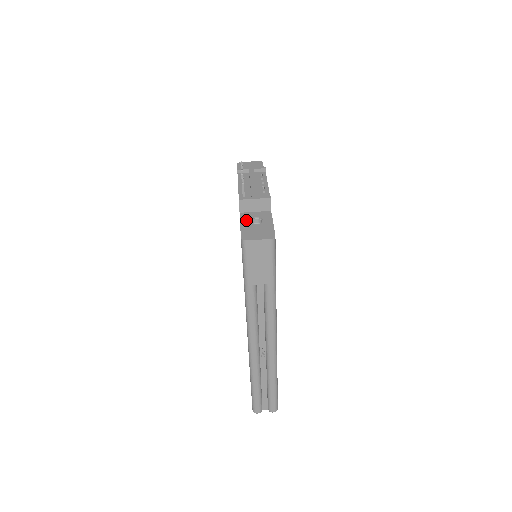
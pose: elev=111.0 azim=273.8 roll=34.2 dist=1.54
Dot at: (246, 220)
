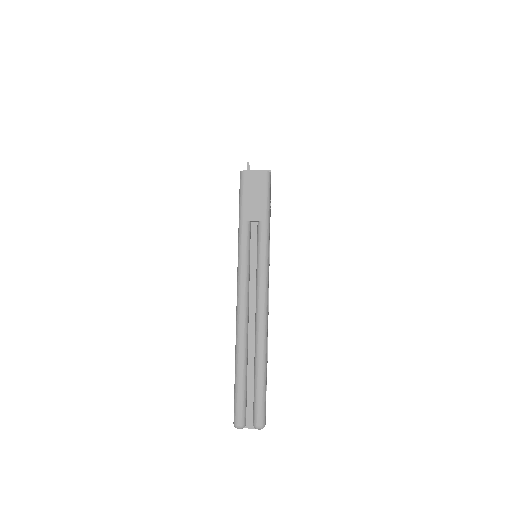
Dot at: occluded
